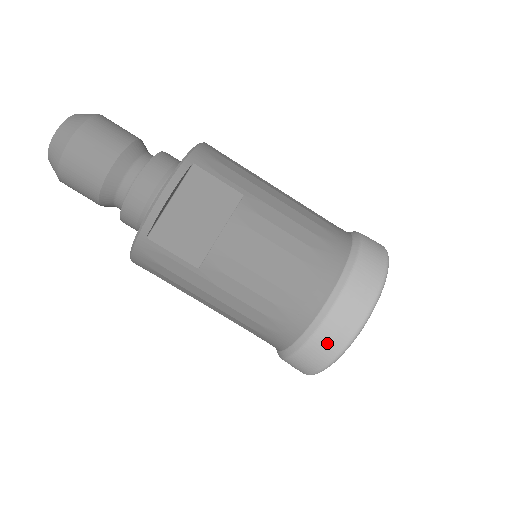
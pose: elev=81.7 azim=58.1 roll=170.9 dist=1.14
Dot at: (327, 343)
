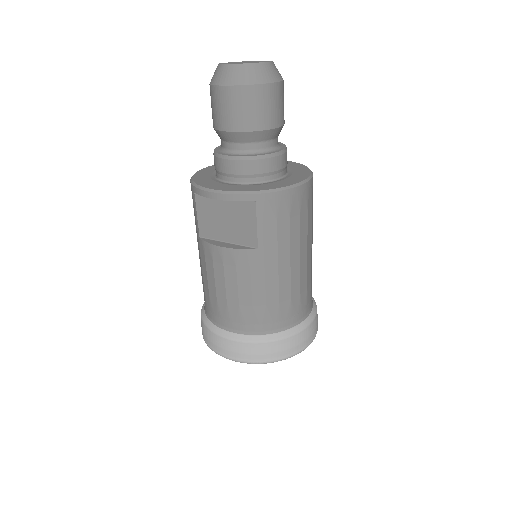
Dot at: (208, 337)
